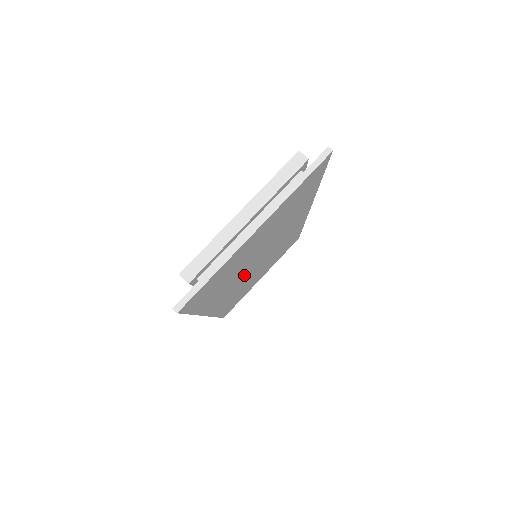
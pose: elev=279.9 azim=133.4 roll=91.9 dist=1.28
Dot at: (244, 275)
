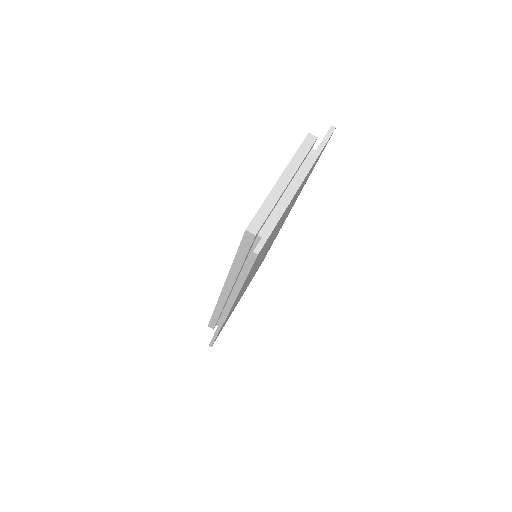
Dot at: (255, 268)
